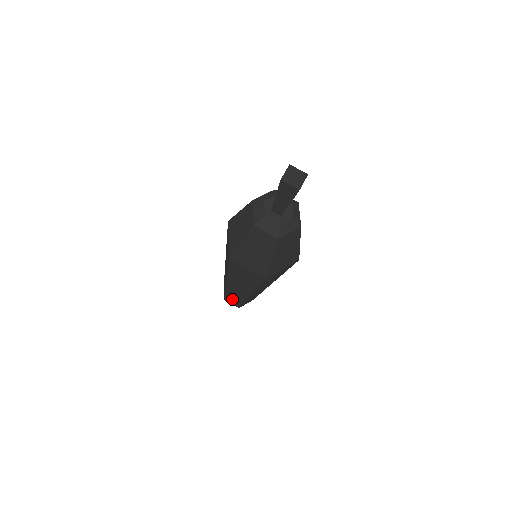
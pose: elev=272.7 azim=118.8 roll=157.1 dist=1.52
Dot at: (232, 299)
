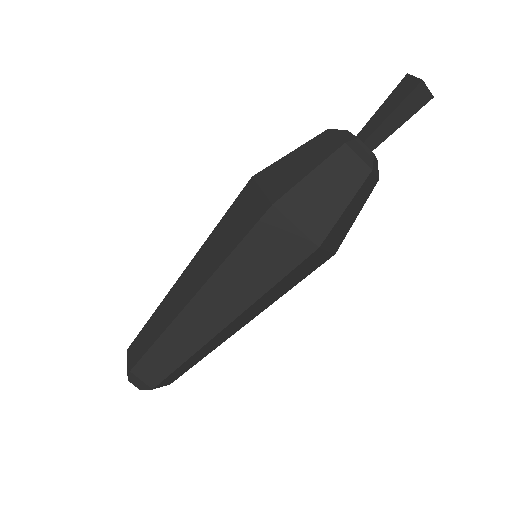
Dot at: (146, 336)
